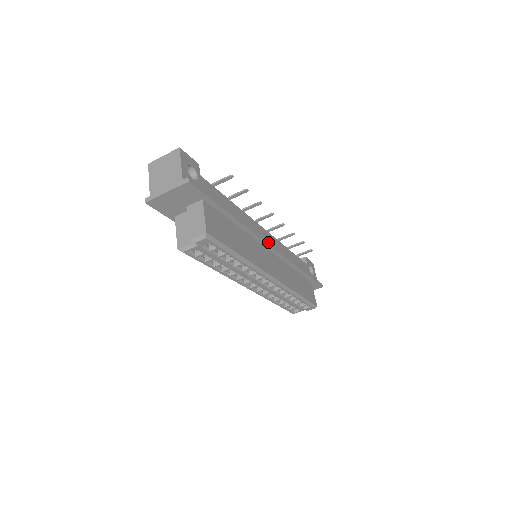
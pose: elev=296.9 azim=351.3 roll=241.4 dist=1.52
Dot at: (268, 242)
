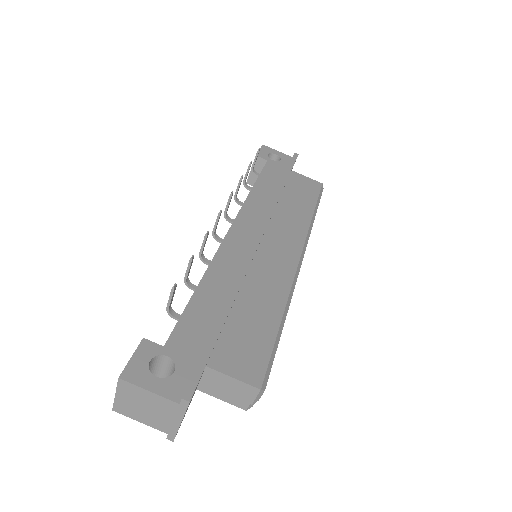
Dot at: (256, 242)
